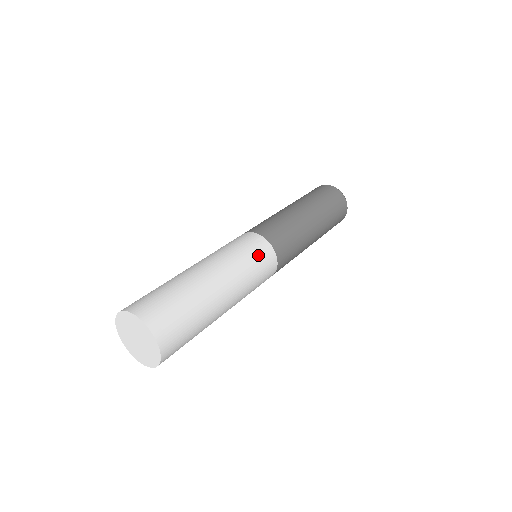
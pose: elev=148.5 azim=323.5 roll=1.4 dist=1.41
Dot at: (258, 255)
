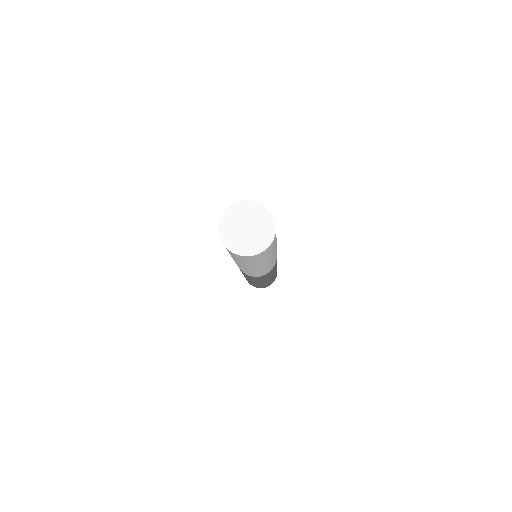
Dot at: occluded
